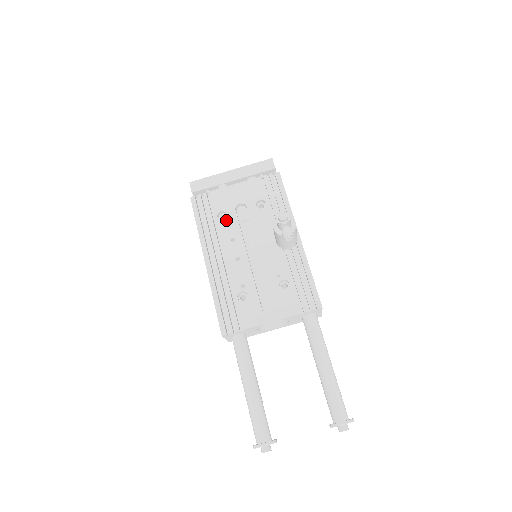
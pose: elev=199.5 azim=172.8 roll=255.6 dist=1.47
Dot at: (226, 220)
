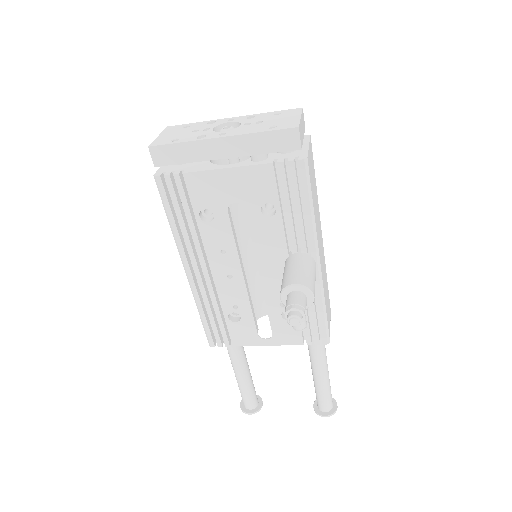
Dot at: (213, 224)
